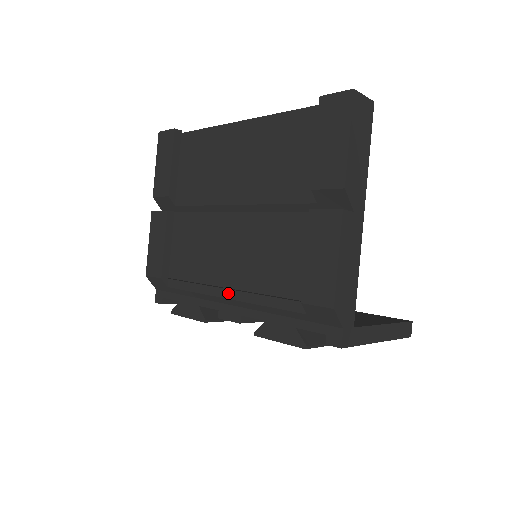
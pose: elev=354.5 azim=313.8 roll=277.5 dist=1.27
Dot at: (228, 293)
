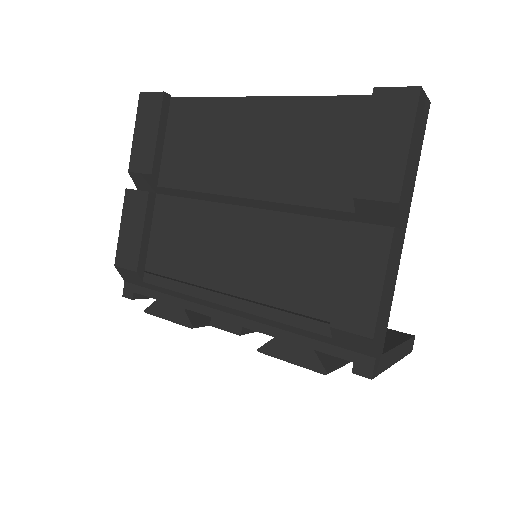
Dot at: (227, 300)
